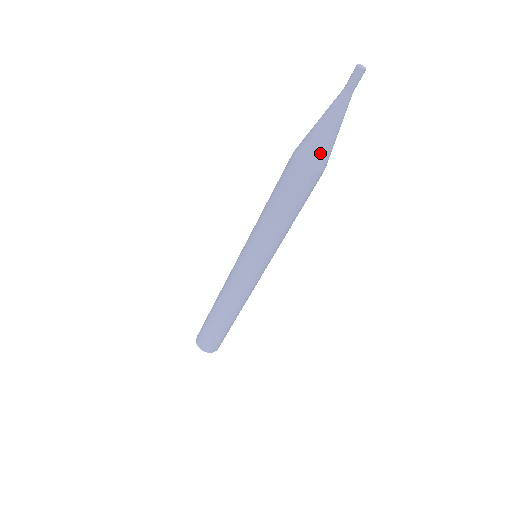
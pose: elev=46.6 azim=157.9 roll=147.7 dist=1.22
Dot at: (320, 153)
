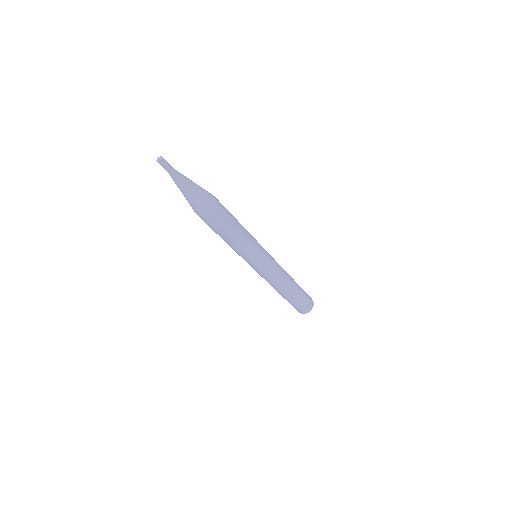
Dot at: (202, 202)
